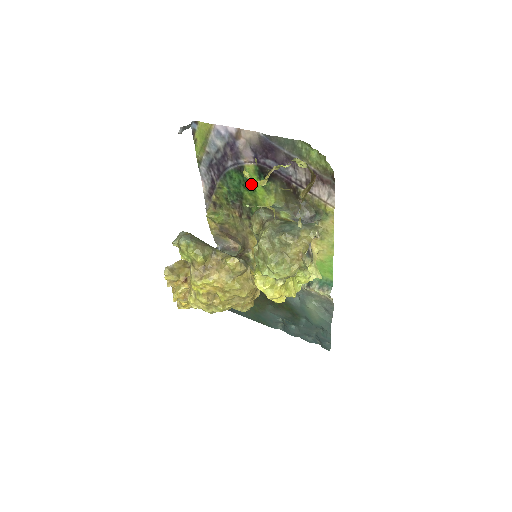
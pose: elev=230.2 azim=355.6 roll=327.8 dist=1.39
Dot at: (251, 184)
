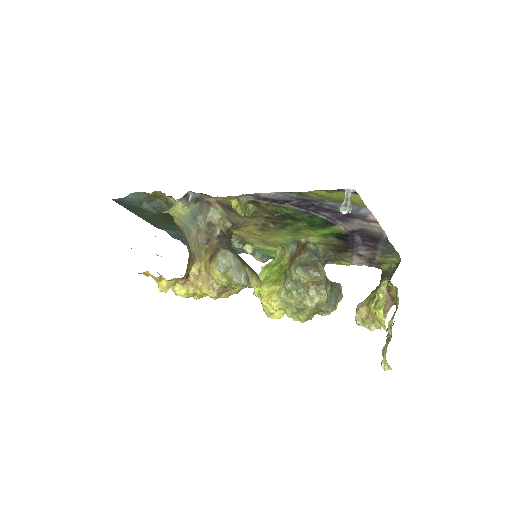
Dot at: (319, 228)
